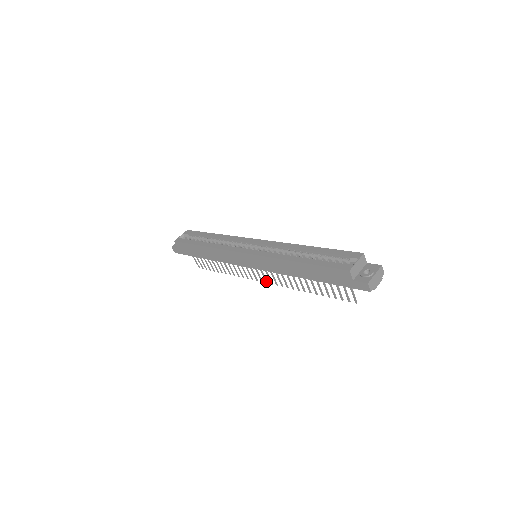
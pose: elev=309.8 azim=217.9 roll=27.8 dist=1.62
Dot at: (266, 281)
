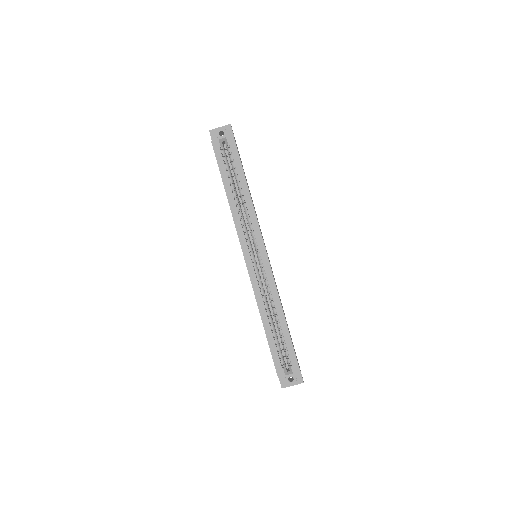
Dot at: occluded
